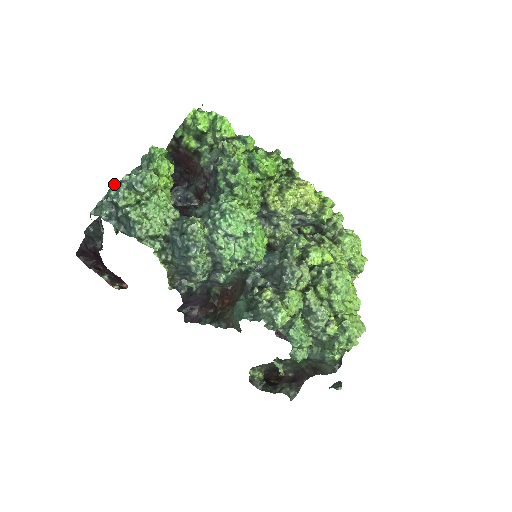
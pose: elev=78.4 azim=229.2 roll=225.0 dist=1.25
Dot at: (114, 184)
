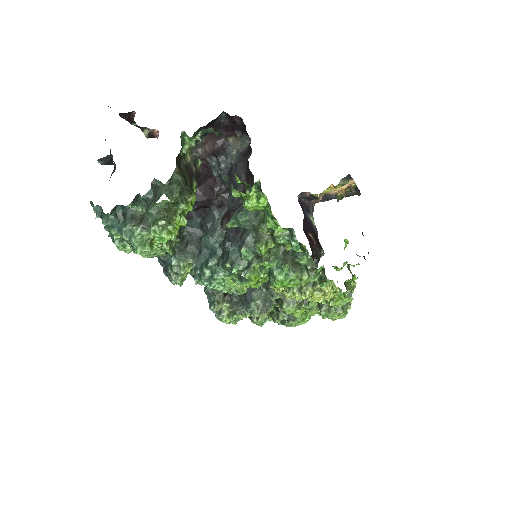
Dot at: (109, 214)
